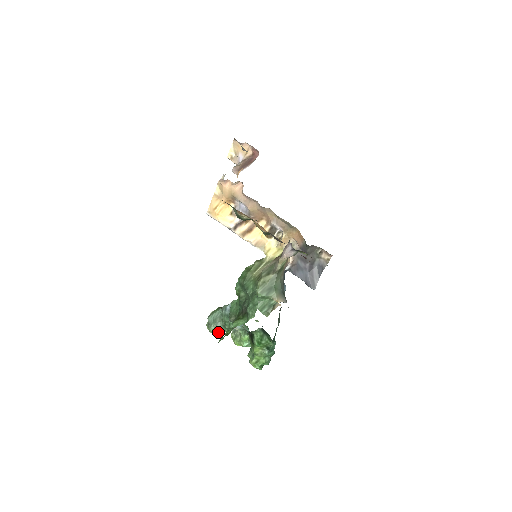
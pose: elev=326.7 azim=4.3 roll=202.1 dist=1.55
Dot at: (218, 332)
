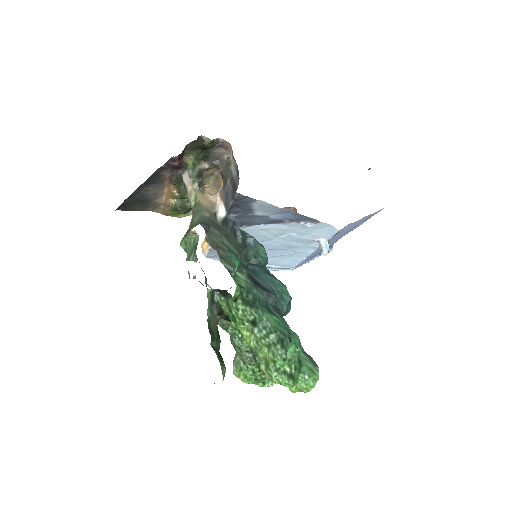
Dot at: (243, 371)
